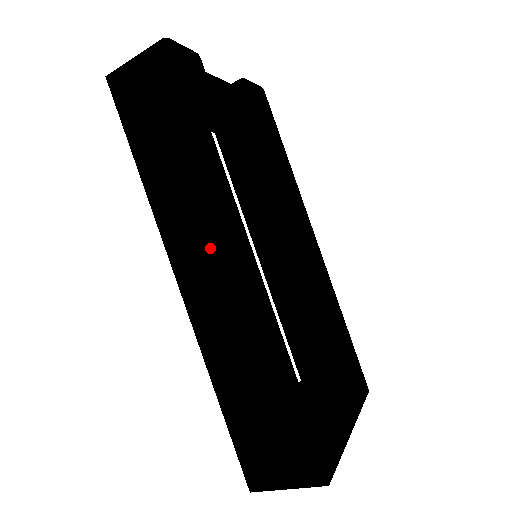
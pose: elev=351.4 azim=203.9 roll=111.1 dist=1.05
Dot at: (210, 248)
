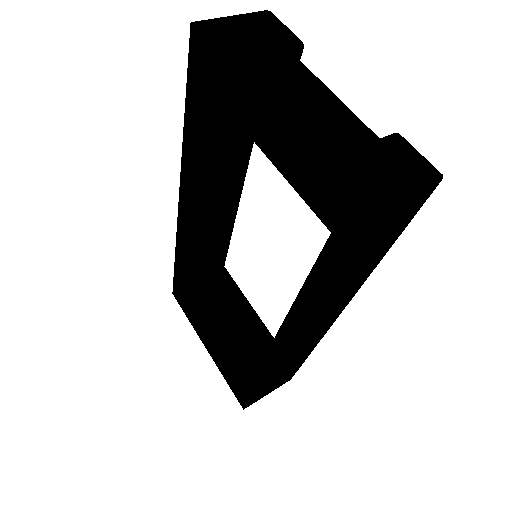
Dot at: (322, 319)
